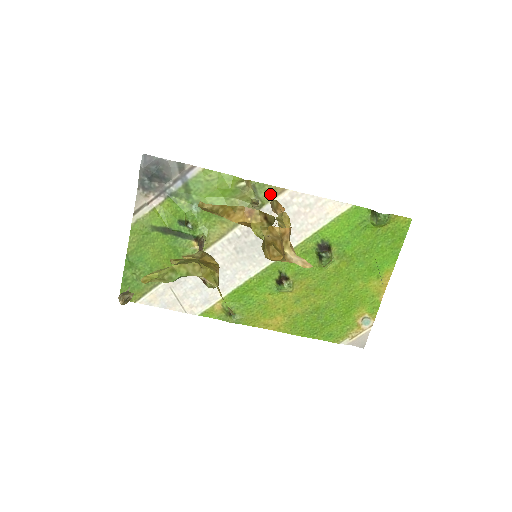
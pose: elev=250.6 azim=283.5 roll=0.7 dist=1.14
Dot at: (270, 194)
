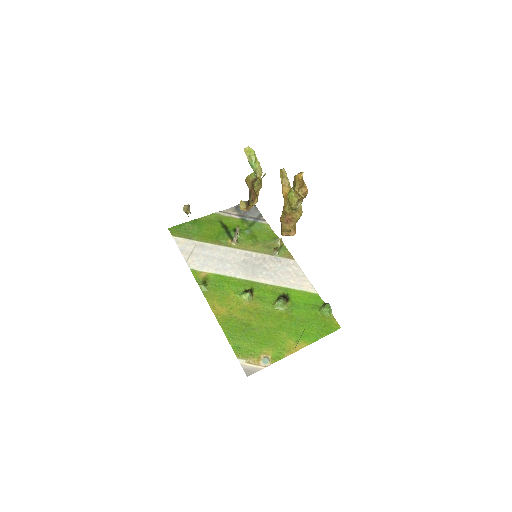
Dot at: (285, 255)
